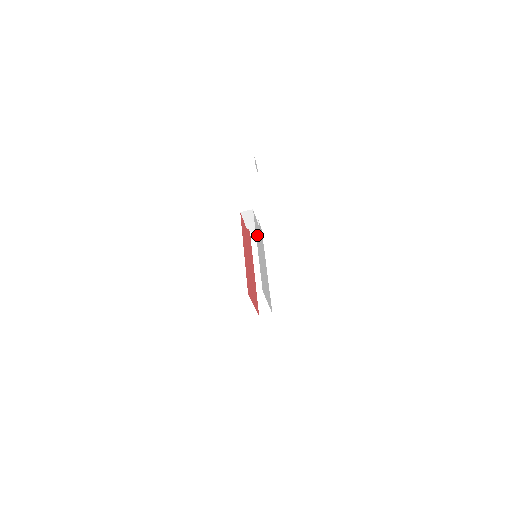
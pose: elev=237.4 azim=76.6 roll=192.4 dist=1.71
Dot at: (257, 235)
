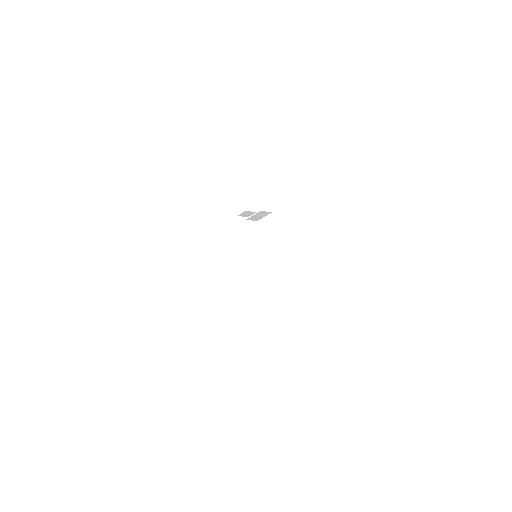
Dot at: occluded
